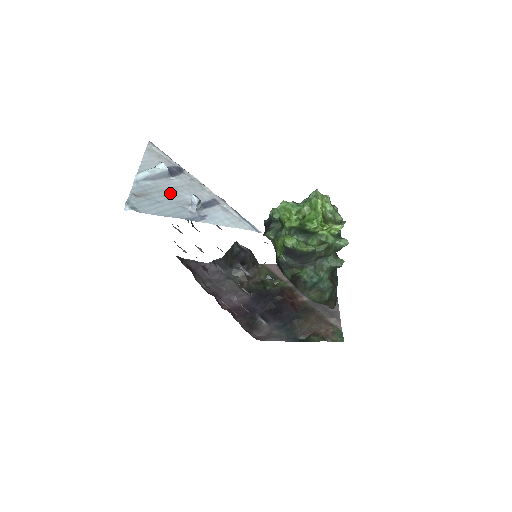
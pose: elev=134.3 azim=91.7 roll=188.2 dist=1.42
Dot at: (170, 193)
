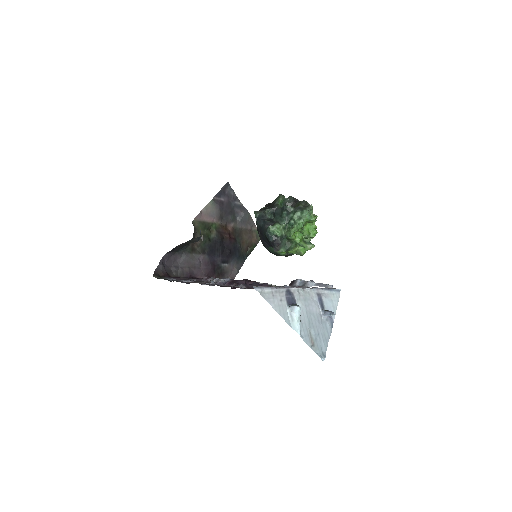
Dot at: (312, 320)
